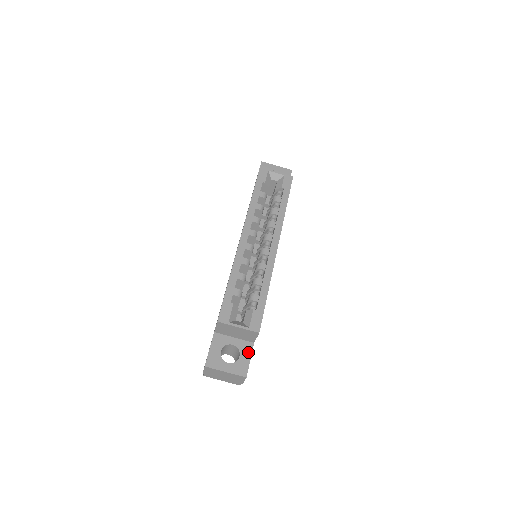
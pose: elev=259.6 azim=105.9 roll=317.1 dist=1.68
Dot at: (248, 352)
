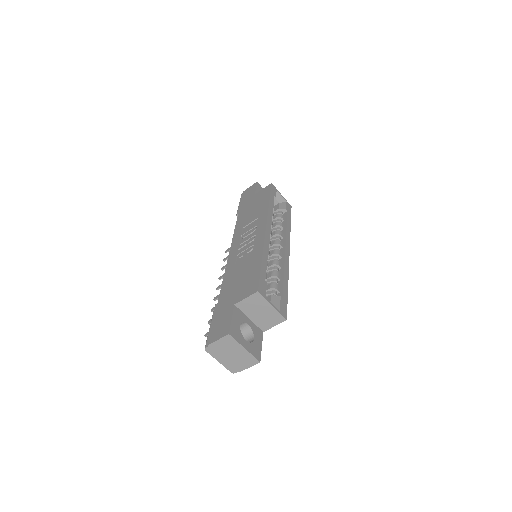
Dot at: (260, 338)
